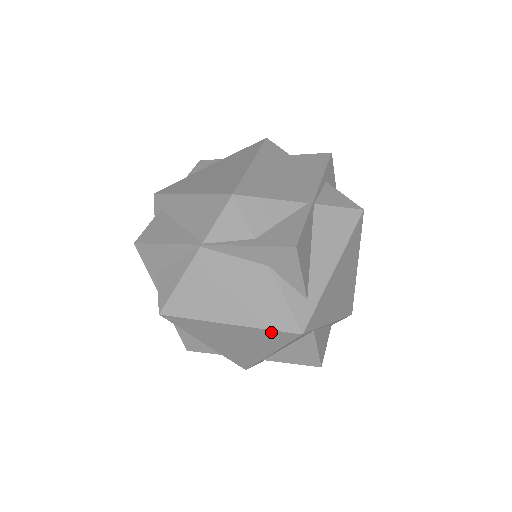
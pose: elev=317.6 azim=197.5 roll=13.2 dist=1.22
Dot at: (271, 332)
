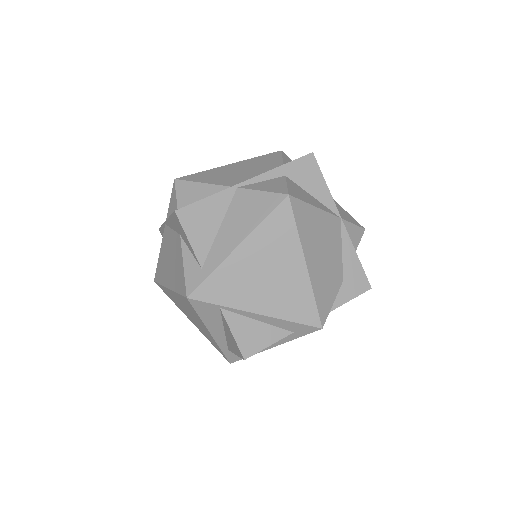
Dot at: (181, 297)
